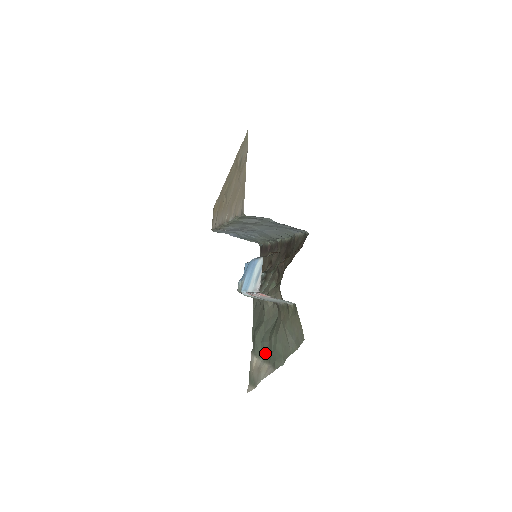
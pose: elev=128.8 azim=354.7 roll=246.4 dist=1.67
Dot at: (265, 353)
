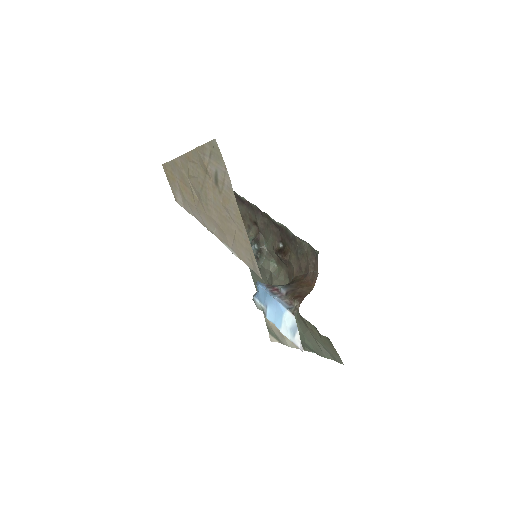
Dot at: occluded
